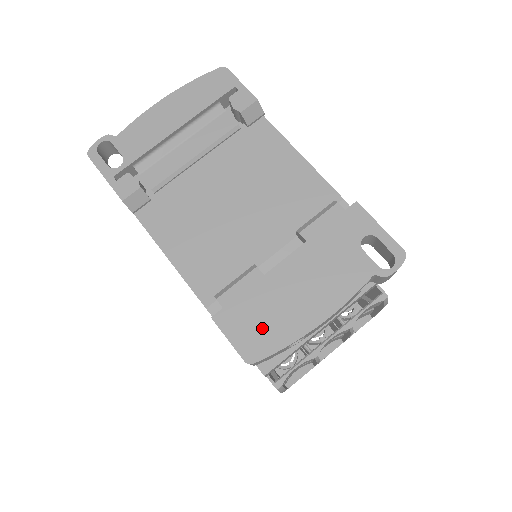
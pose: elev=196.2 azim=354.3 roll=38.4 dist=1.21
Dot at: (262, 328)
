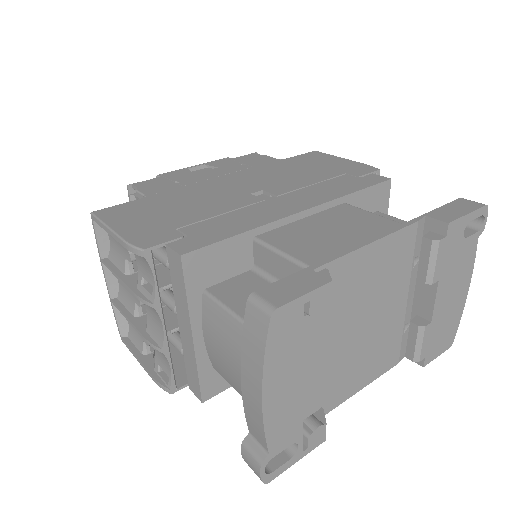
Dot at: (447, 332)
